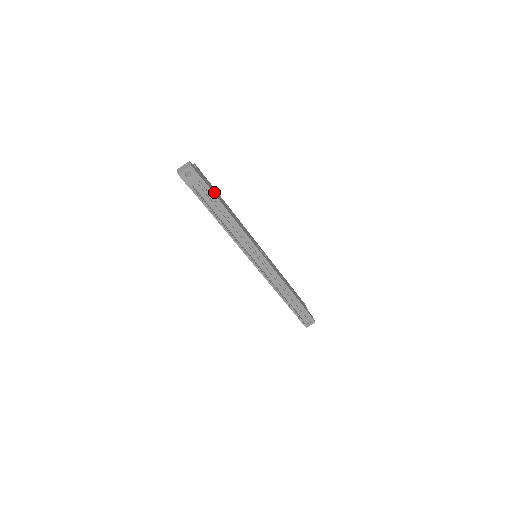
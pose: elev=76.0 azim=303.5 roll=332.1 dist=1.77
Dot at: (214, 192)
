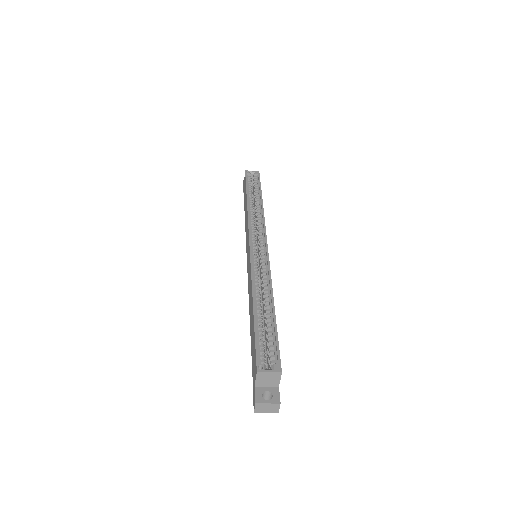
Dot at: occluded
